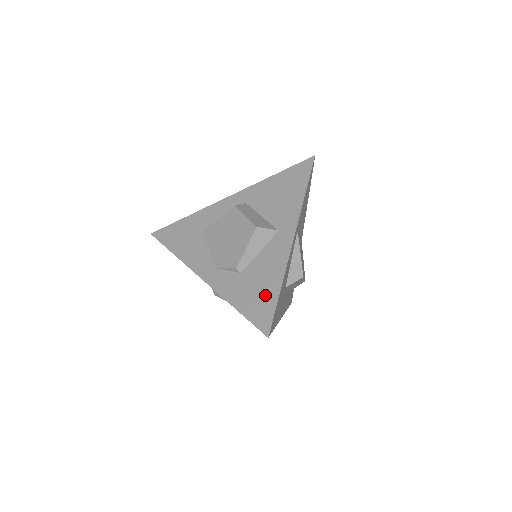
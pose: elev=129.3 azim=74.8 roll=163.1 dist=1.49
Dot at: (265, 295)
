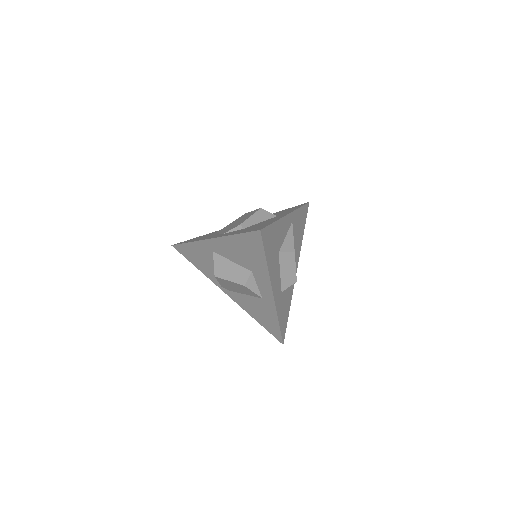
Dot at: occluded
